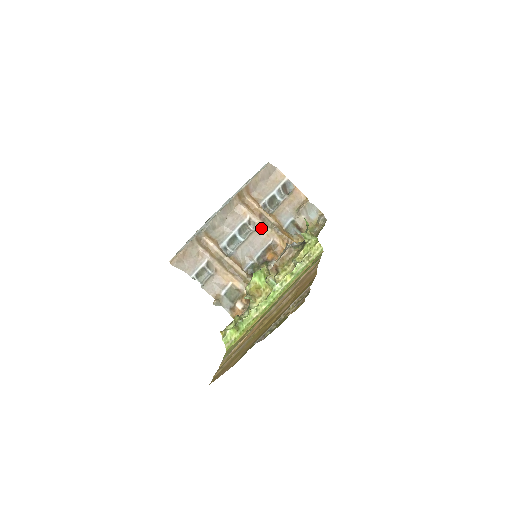
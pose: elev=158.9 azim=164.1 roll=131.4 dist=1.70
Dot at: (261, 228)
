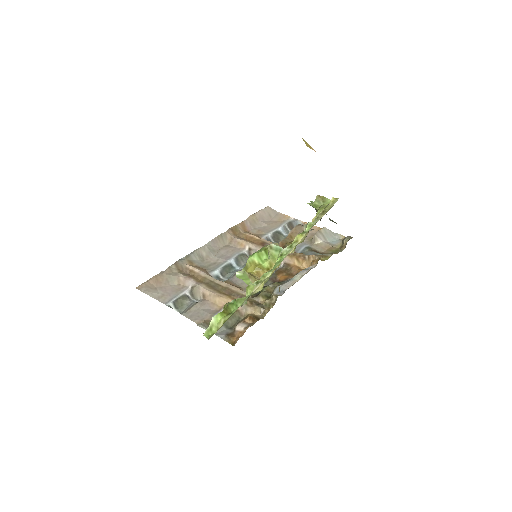
Dot at: occluded
